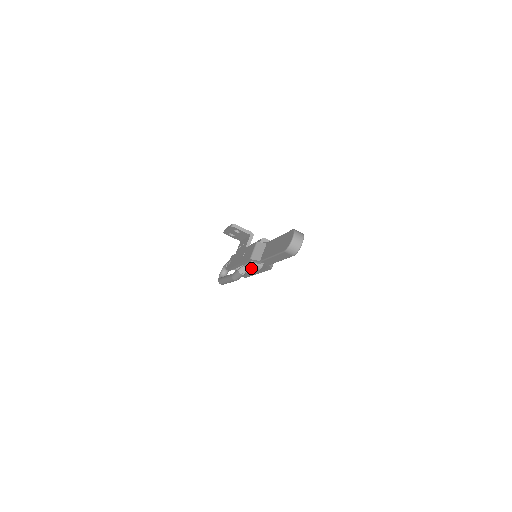
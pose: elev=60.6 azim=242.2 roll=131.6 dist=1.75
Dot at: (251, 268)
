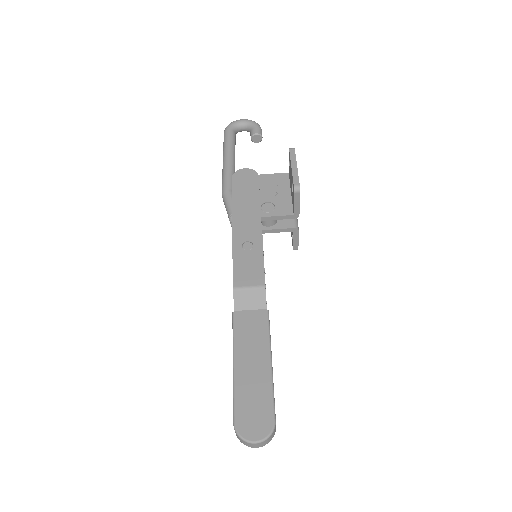
Dot at: occluded
